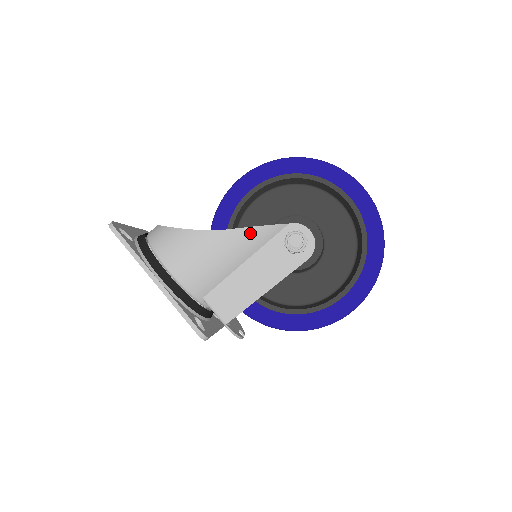
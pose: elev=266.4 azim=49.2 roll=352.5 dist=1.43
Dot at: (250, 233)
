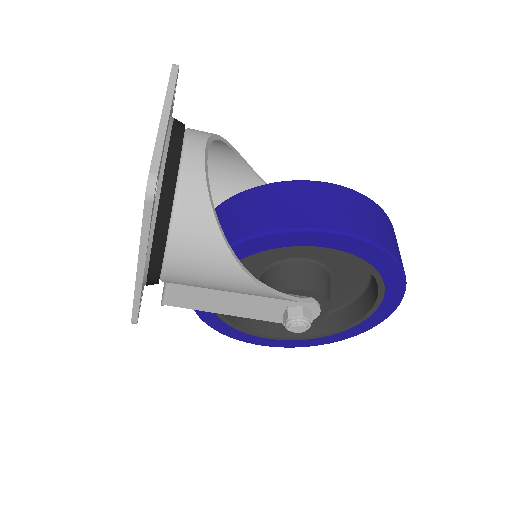
Dot at: (278, 298)
